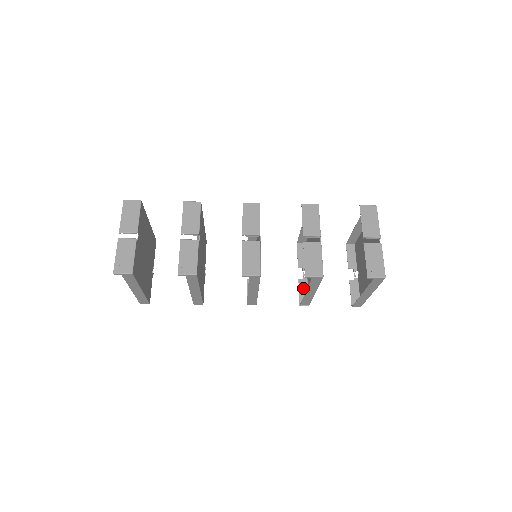
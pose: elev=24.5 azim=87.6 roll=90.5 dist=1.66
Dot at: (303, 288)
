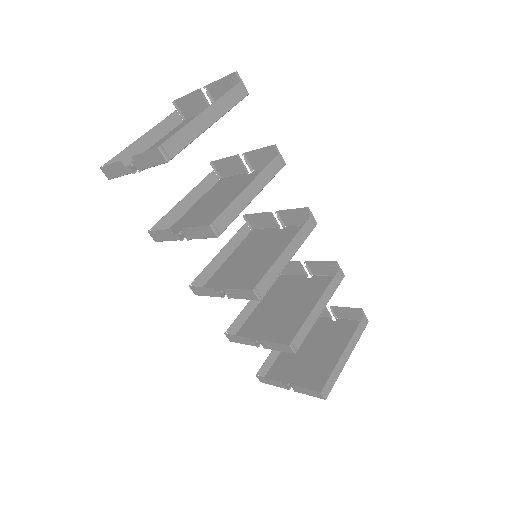
Dot at: (273, 345)
